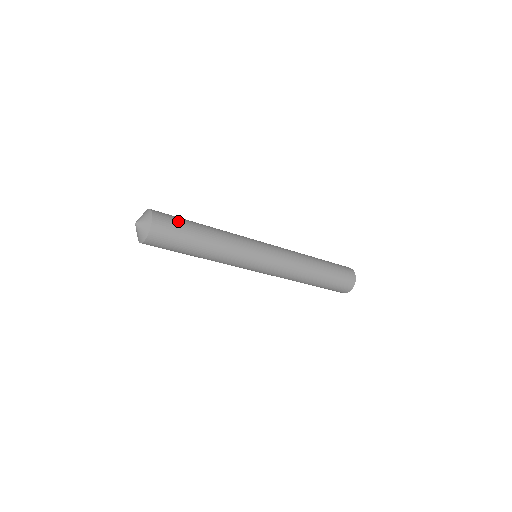
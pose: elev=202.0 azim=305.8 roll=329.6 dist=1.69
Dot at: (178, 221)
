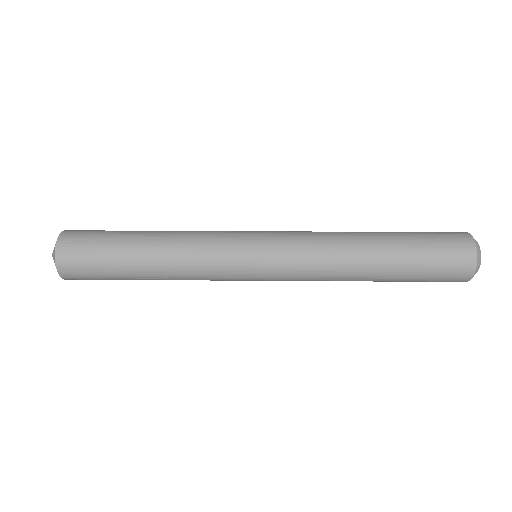
Dot at: (96, 261)
